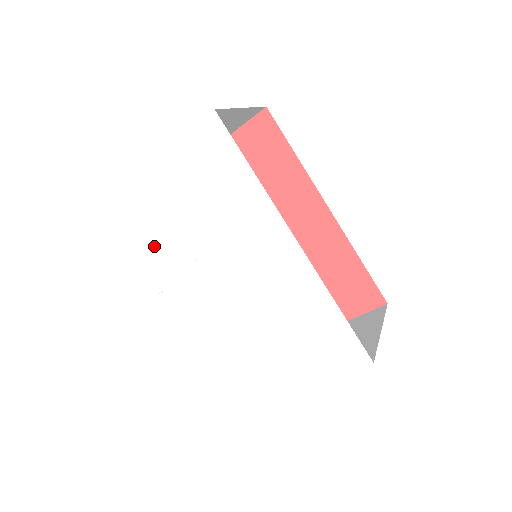
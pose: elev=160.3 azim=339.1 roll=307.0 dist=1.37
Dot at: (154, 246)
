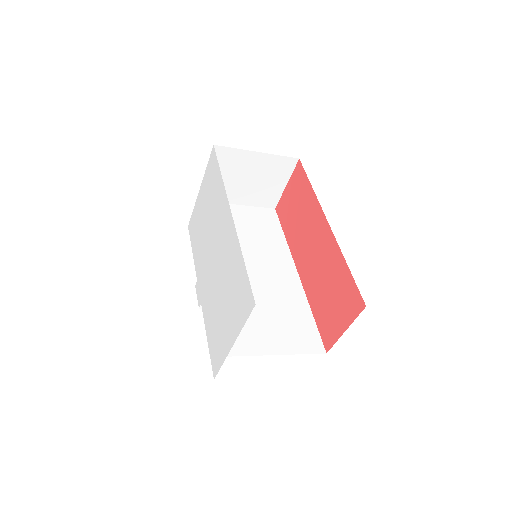
Dot at: (197, 248)
